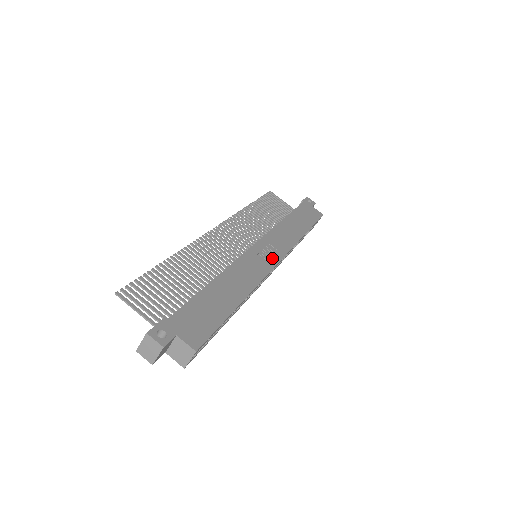
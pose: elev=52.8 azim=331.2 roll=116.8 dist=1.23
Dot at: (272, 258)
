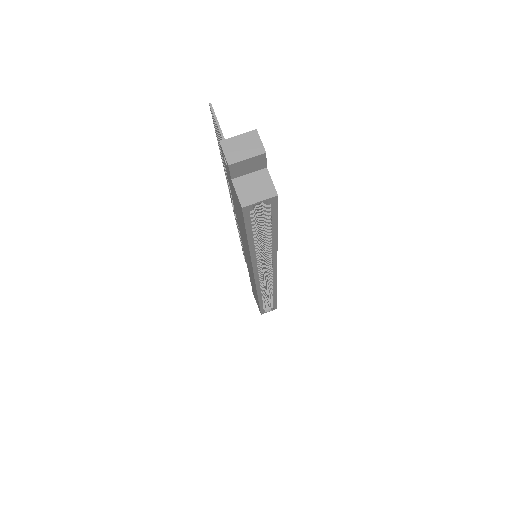
Dot at: occluded
